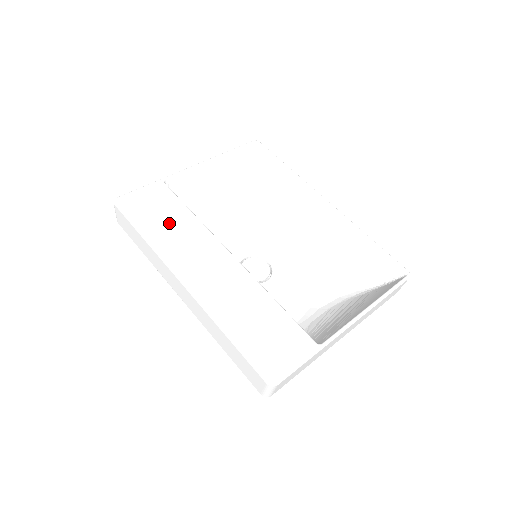
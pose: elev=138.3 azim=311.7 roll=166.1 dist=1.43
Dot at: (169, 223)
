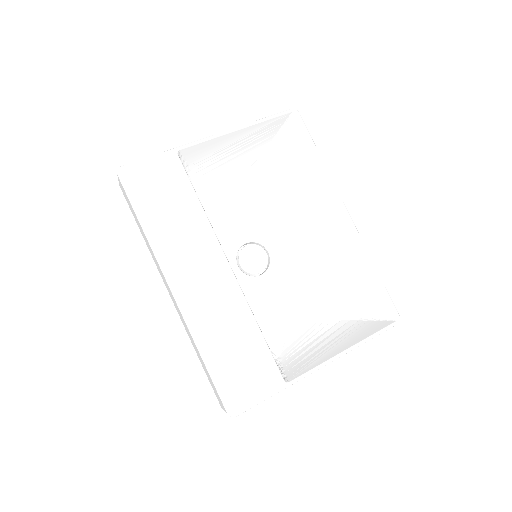
Dot at: (172, 213)
